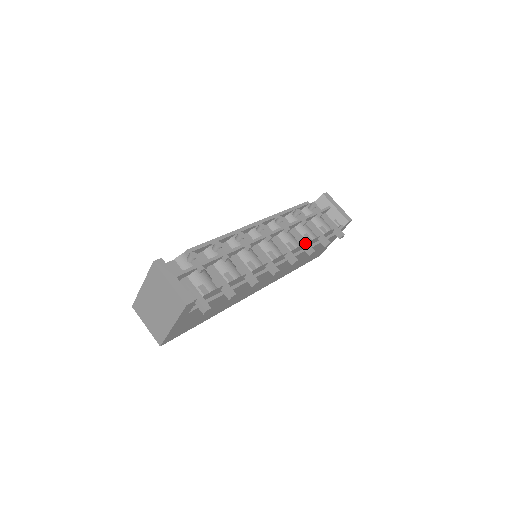
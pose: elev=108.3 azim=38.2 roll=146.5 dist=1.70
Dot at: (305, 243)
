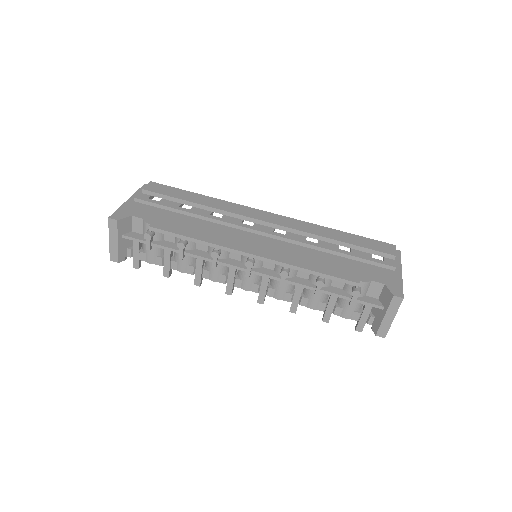
Dot at: (294, 302)
